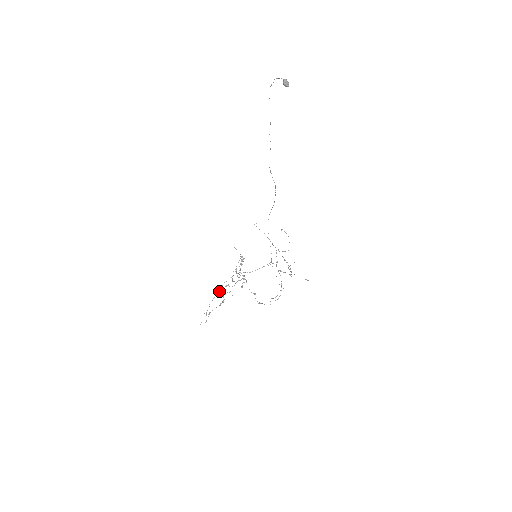
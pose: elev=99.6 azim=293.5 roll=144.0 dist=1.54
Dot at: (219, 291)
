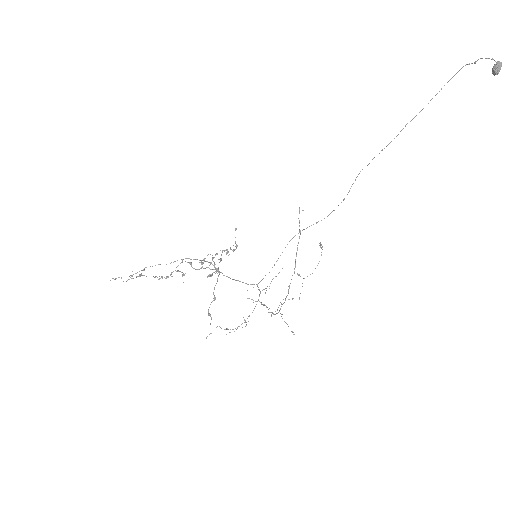
Dot at: (173, 262)
